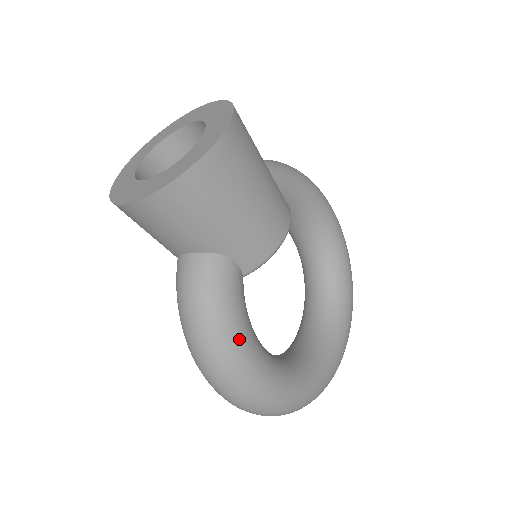
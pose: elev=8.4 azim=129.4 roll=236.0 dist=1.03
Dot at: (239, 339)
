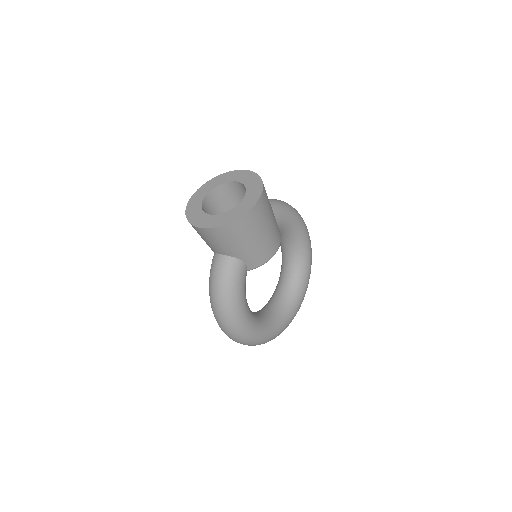
Dot at: (239, 304)
